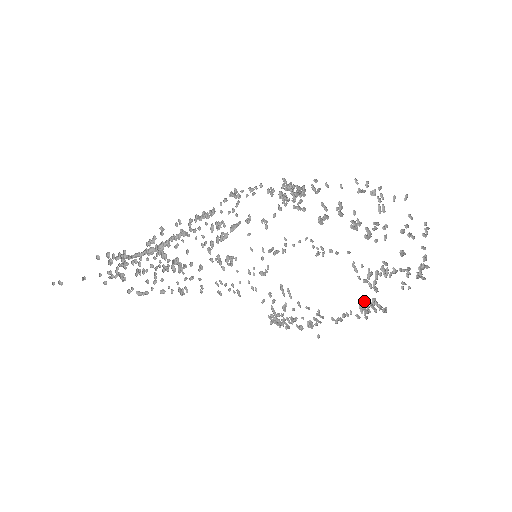
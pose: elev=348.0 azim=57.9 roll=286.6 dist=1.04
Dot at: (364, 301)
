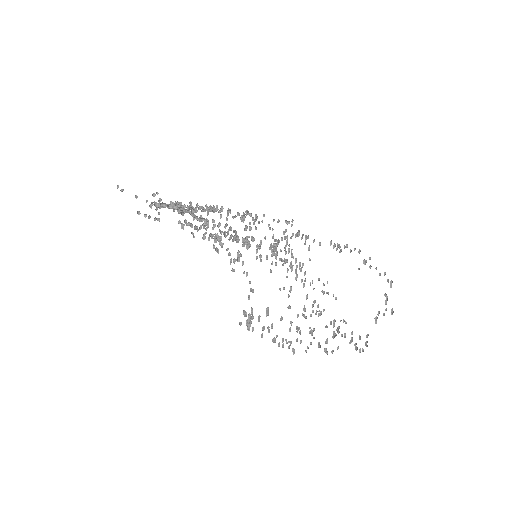
Dot at: (292, 322)
